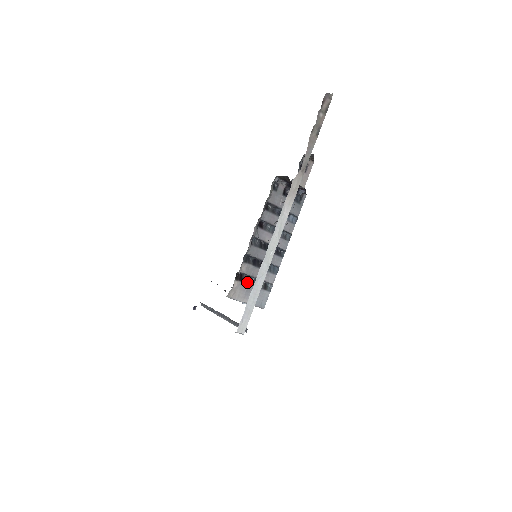
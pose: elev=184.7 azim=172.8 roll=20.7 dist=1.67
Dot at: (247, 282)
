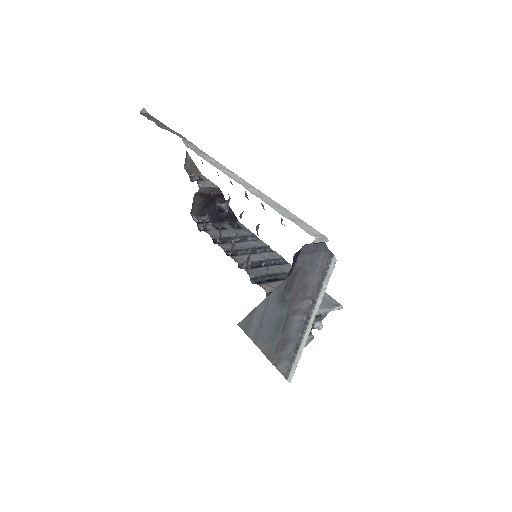
Dot at: occluded
